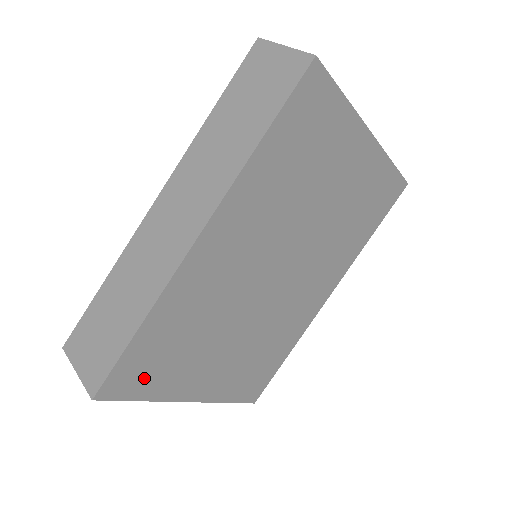
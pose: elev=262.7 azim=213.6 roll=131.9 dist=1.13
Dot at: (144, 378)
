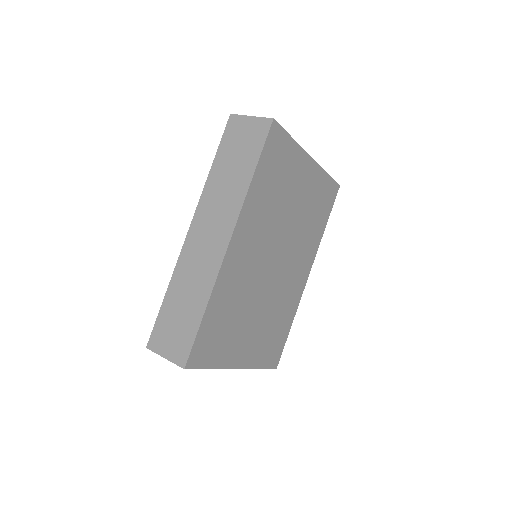
Dot at: (210, 350)
